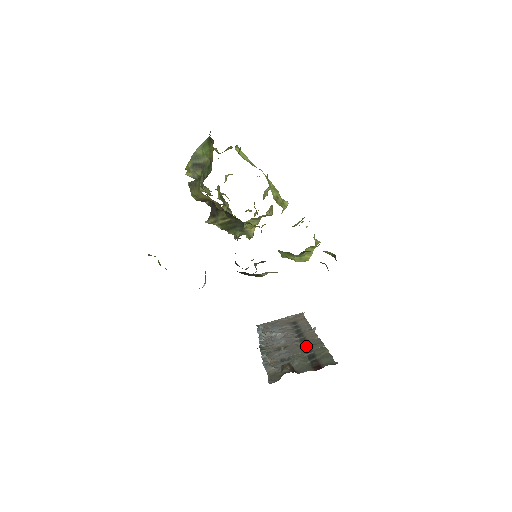
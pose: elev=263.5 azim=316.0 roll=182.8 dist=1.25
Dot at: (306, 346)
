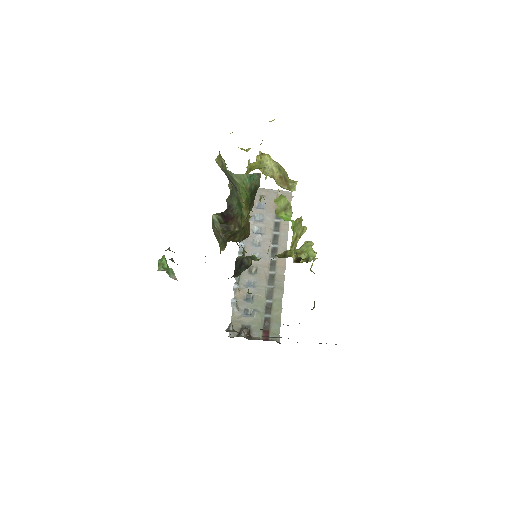
Dot at: (271, 283)
